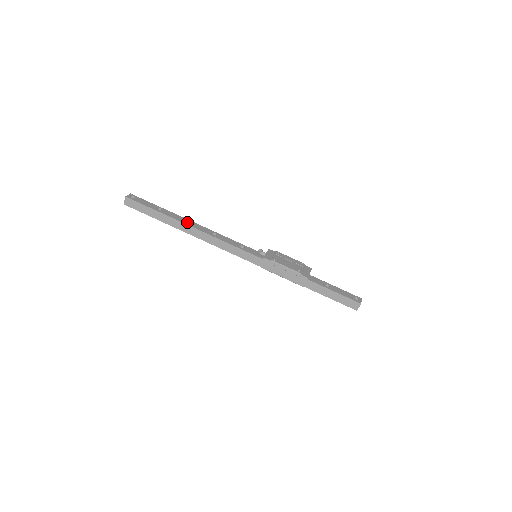
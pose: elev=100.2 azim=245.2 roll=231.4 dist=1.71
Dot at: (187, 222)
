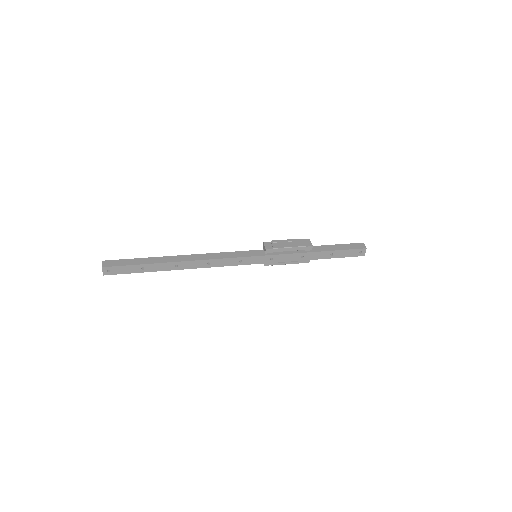
Dot at: occluded
